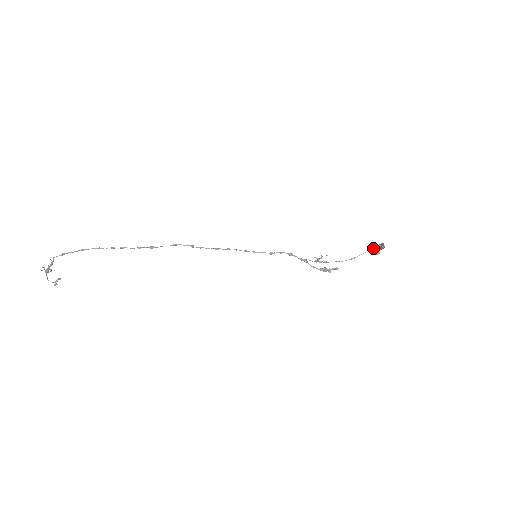
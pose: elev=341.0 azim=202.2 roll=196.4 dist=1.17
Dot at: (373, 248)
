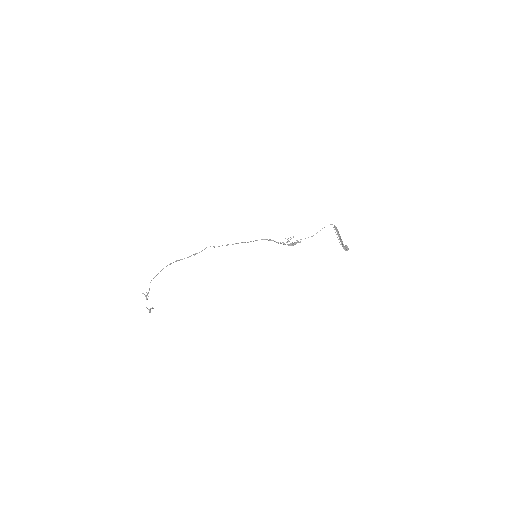
Dot at: occluded
